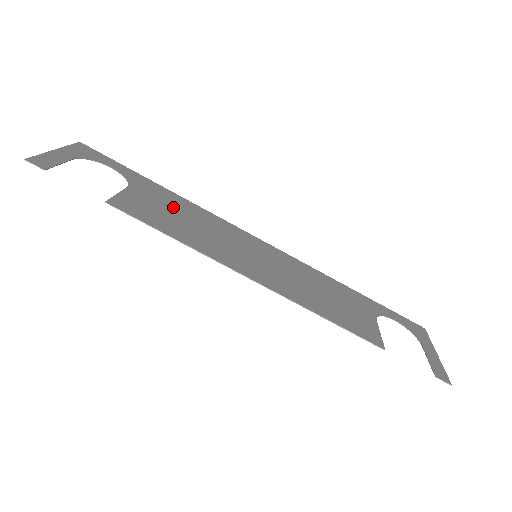
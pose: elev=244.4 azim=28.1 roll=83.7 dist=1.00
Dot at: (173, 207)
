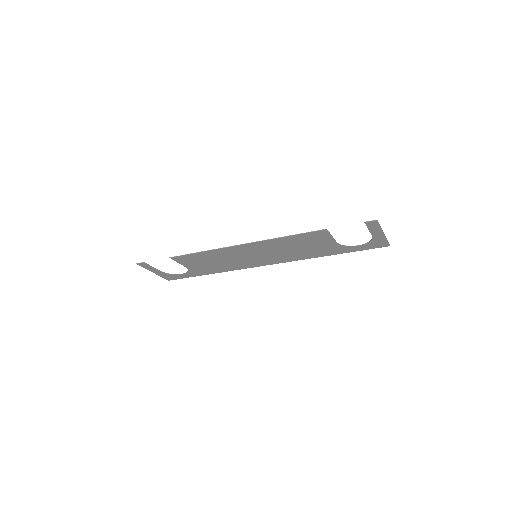
Dot at: (211, 265)
